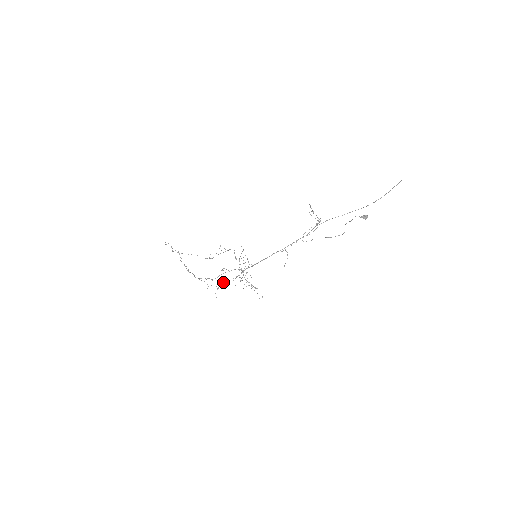
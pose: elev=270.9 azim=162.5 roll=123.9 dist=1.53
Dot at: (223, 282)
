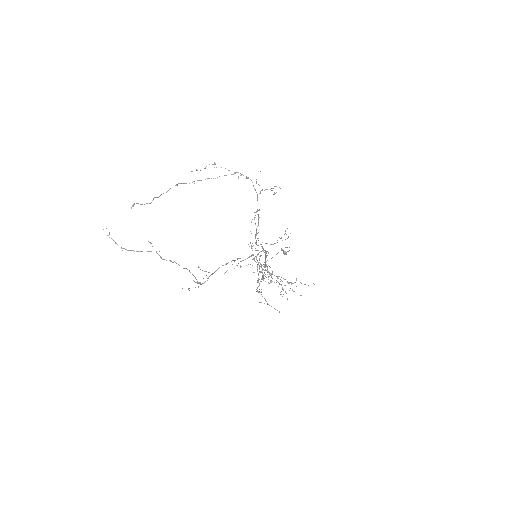
Dot at: occluded
